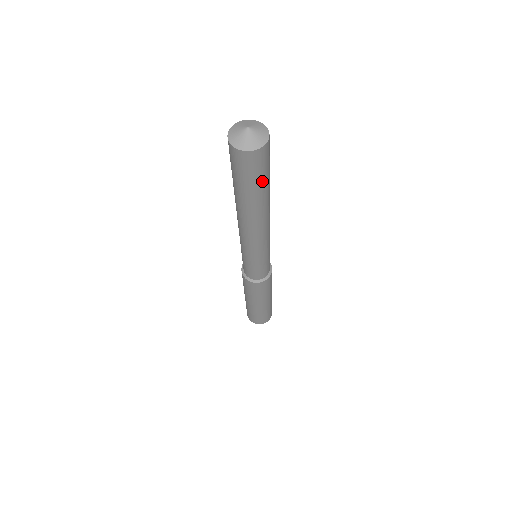
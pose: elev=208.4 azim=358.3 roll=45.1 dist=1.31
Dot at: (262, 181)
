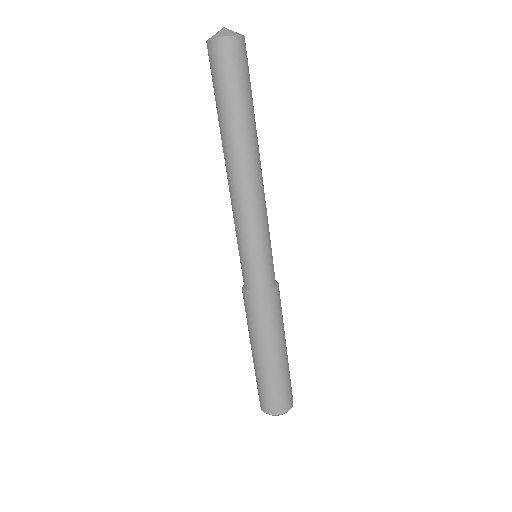
Dot at: occluded
